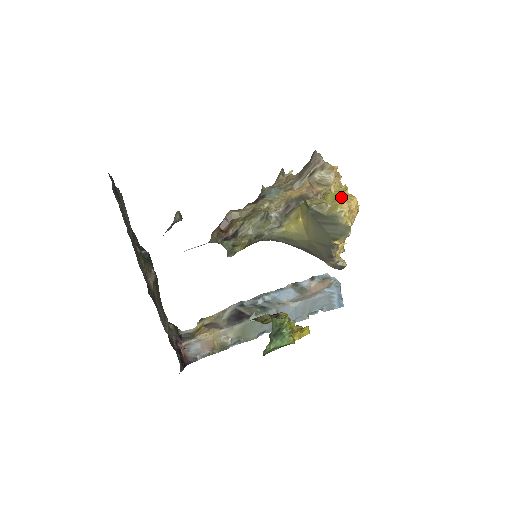
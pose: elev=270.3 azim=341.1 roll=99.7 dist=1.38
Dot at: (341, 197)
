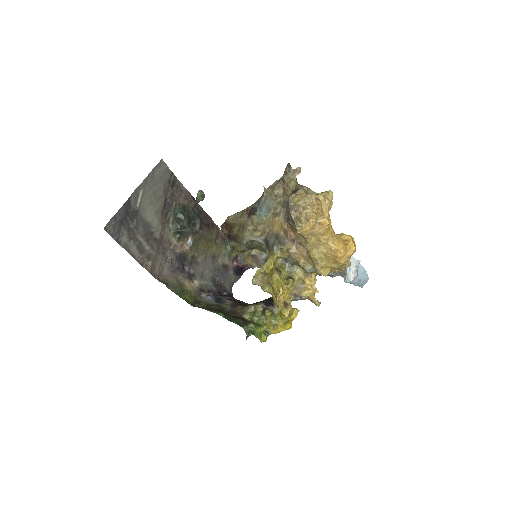
Dot at: (275, 297)
